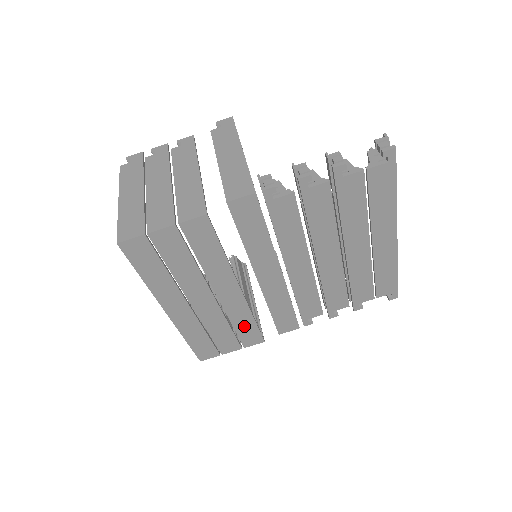
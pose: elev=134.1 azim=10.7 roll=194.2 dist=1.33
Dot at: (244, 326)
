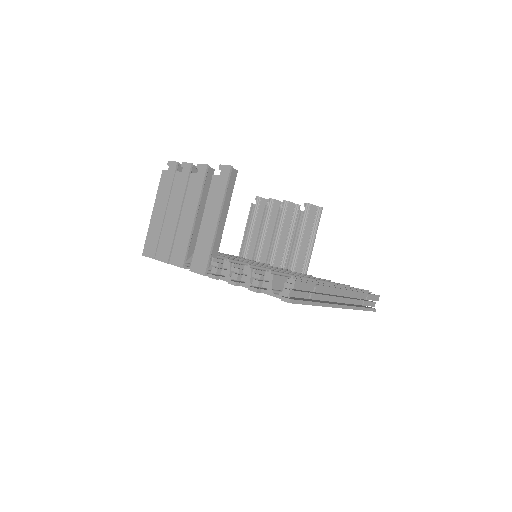
Dot at: occluded
